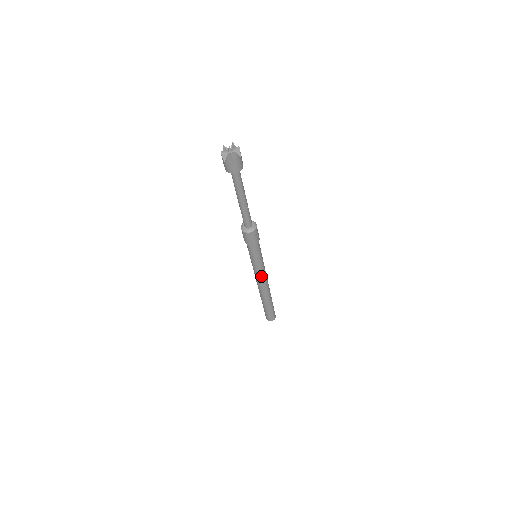
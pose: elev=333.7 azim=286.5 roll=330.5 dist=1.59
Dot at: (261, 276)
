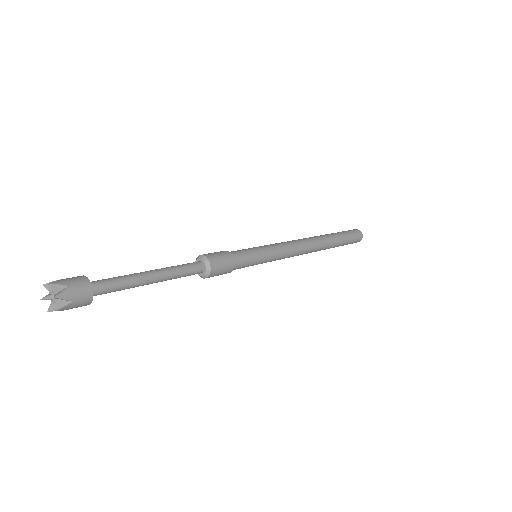
Dot at: (284, 258)
